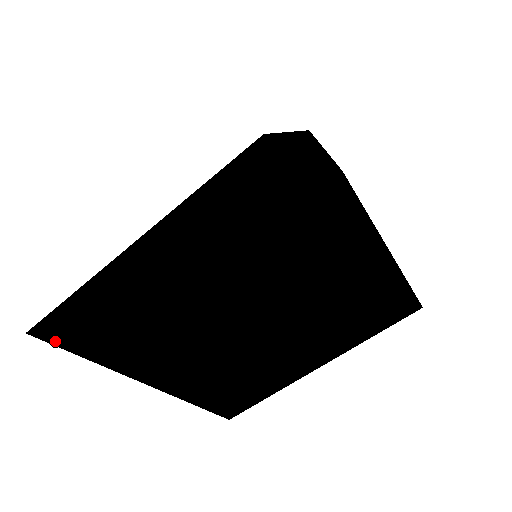
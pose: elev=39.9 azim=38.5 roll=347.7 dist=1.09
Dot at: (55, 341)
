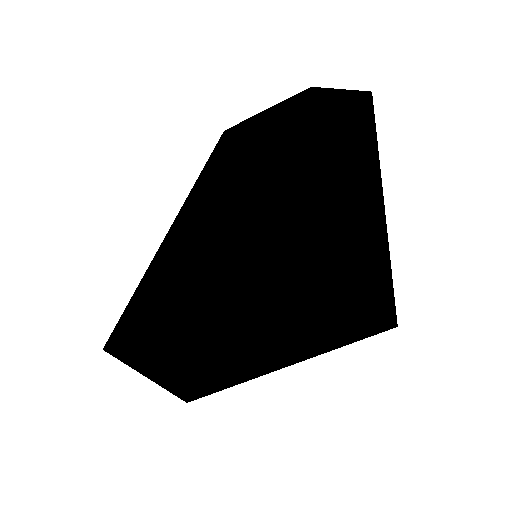
Dot at: occluded
